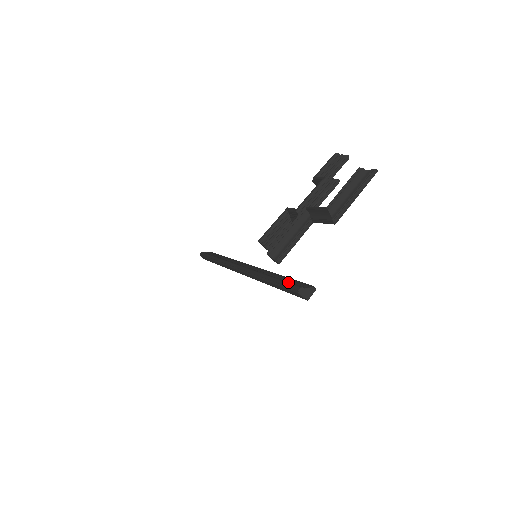
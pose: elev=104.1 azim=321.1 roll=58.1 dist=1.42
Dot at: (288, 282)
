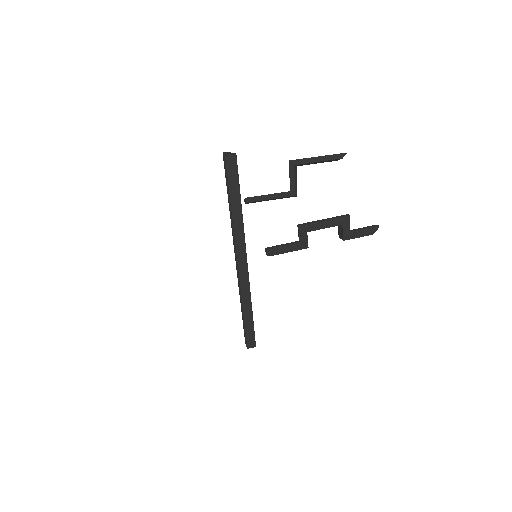
Dot at: occluded
